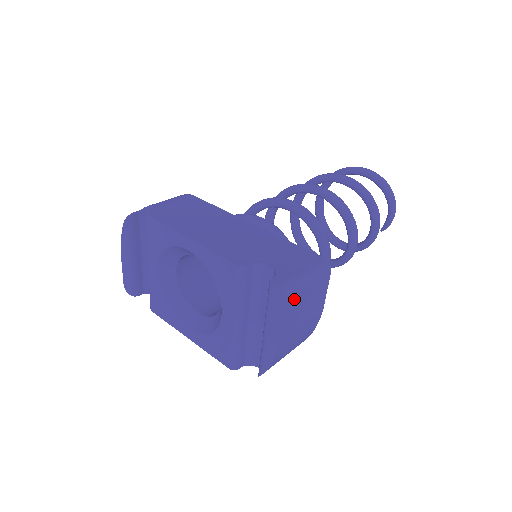
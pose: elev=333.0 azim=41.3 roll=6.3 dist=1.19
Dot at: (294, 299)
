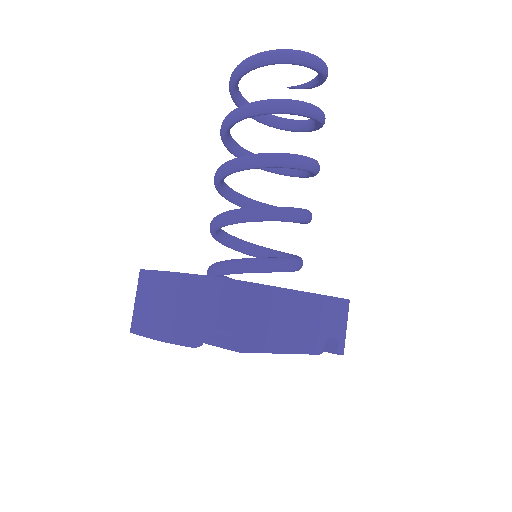
Dot at: occluded
